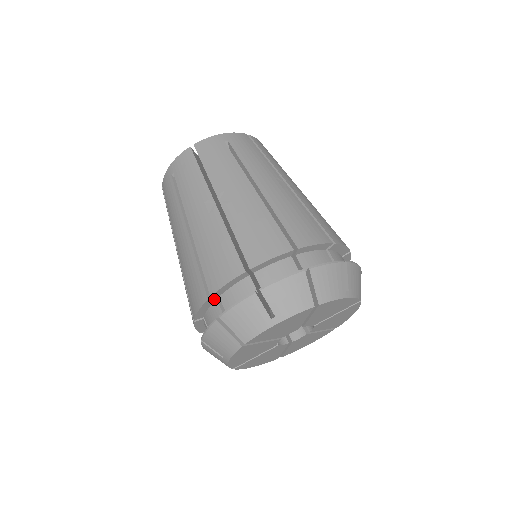
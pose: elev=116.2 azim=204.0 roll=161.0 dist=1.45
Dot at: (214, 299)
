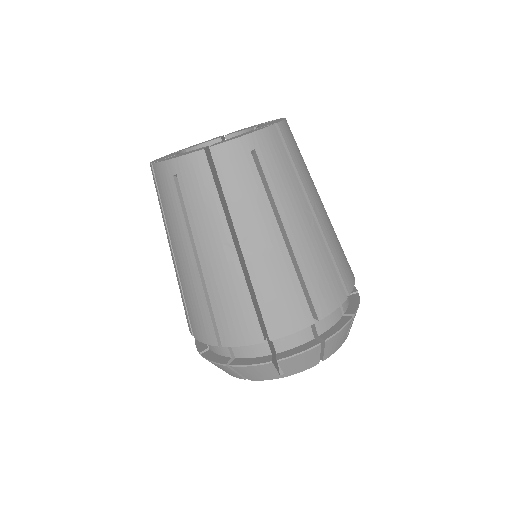
Dot at: occluded
